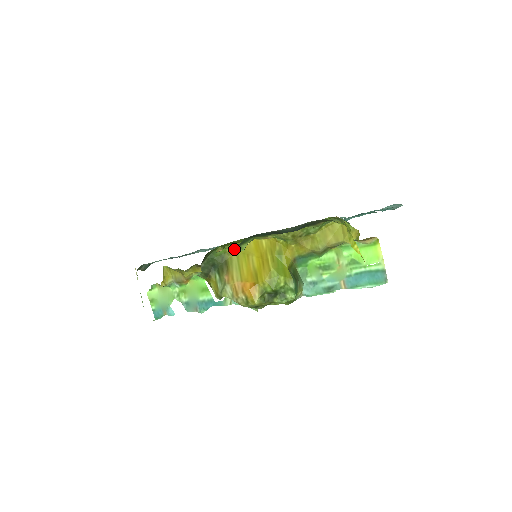
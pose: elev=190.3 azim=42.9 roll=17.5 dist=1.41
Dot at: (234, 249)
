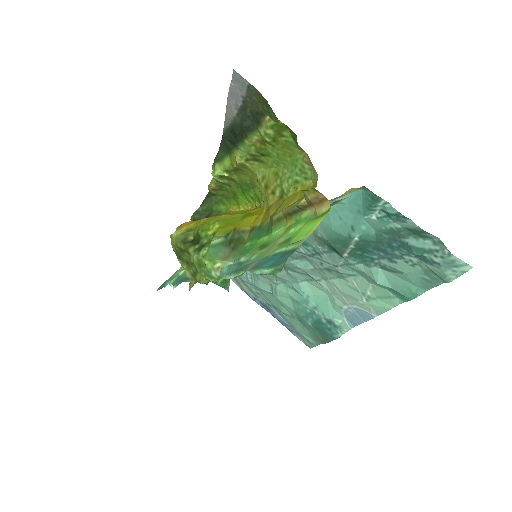
Dot at: (234, 211)
